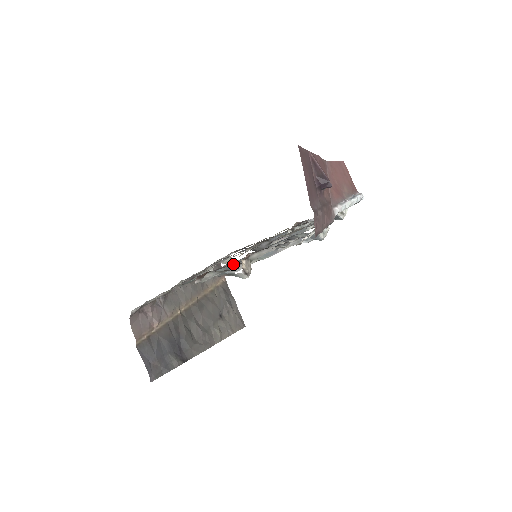
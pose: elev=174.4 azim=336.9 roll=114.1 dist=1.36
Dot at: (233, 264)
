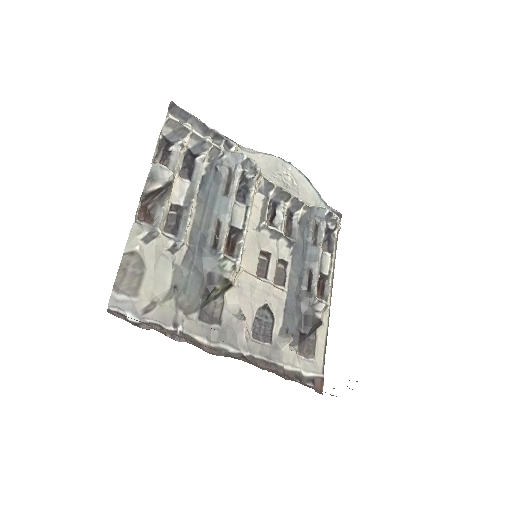
Dot at: (186, 216)
